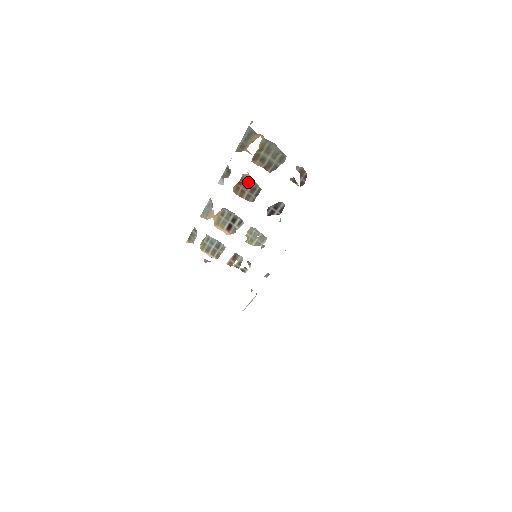
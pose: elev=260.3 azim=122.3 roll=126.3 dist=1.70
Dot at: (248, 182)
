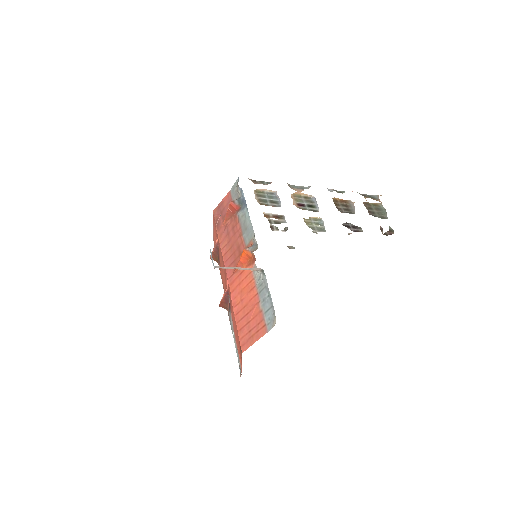
Dot at: (347, 206)
